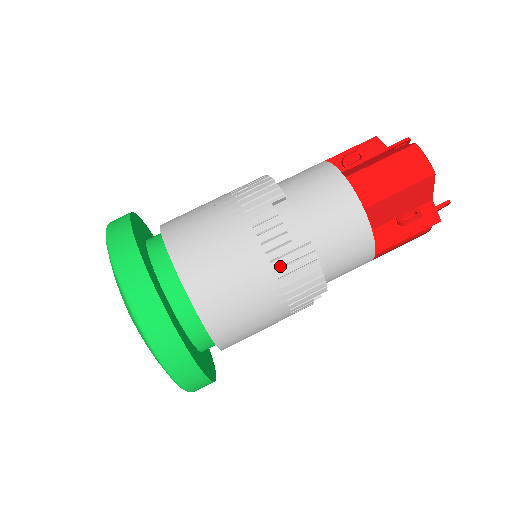
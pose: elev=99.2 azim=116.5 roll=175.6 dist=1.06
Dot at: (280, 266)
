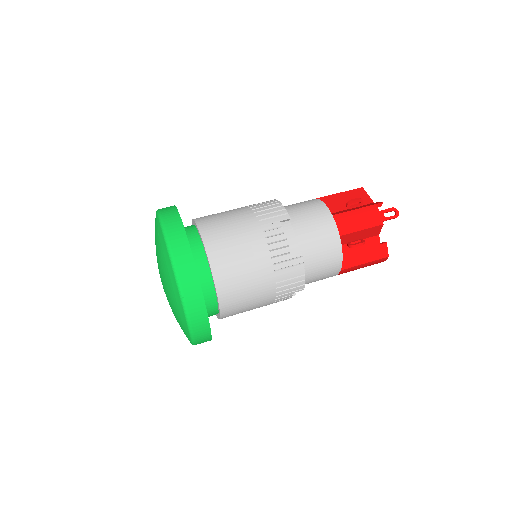
Dot at: (253, 205)
